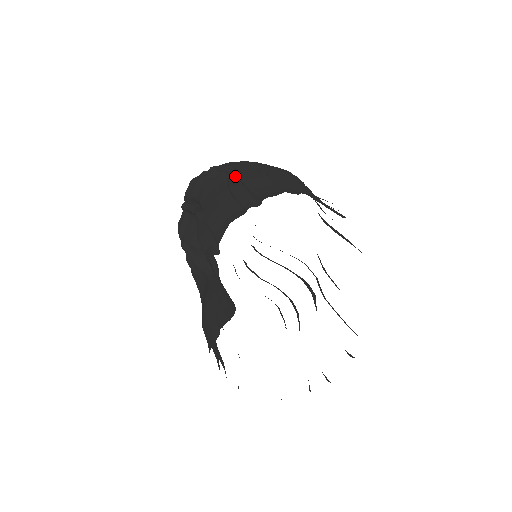
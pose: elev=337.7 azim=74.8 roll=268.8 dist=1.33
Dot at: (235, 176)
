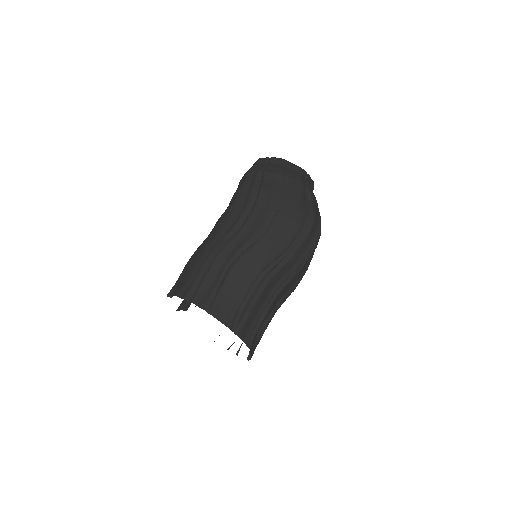
Dot at: (238, 226)
